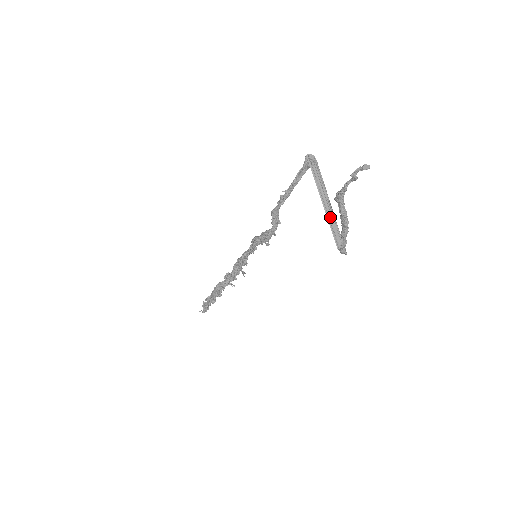
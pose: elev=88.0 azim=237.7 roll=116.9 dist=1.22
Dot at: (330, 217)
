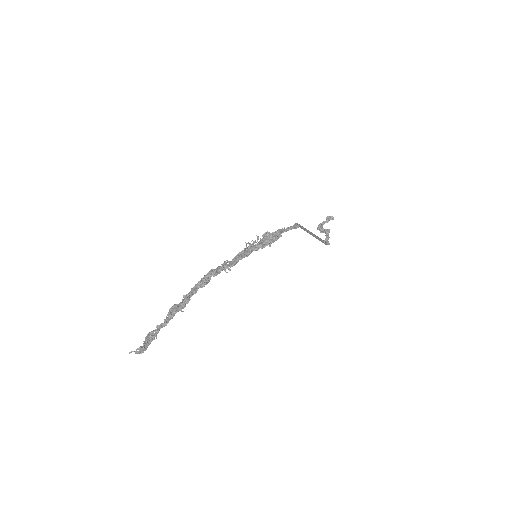
Dot at: occluded
